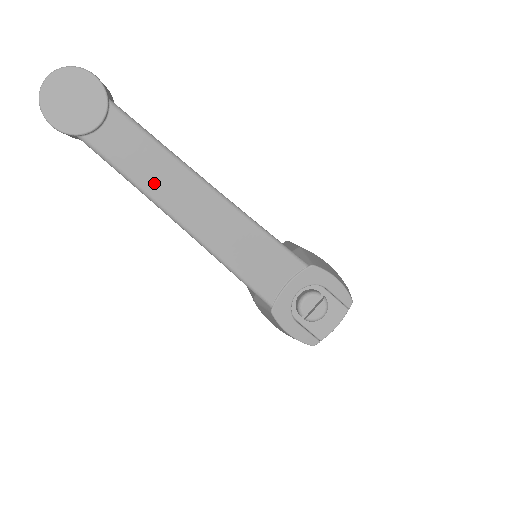
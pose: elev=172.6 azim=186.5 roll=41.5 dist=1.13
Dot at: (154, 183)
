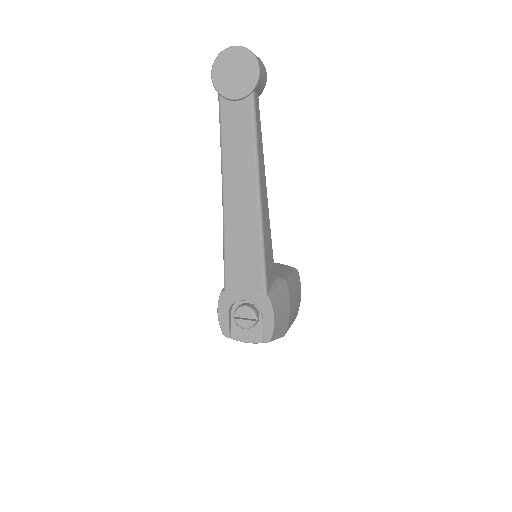
Dot at: (231, 159)
